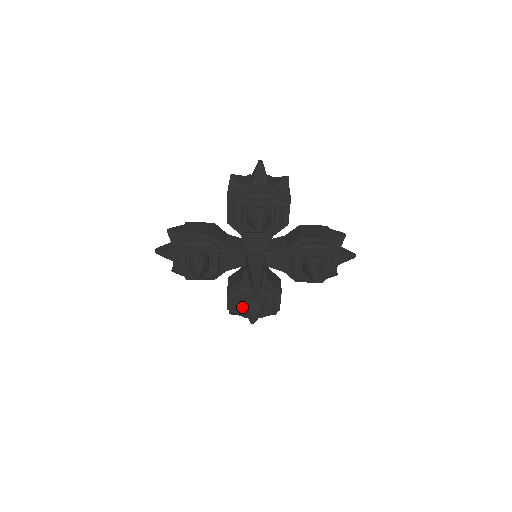
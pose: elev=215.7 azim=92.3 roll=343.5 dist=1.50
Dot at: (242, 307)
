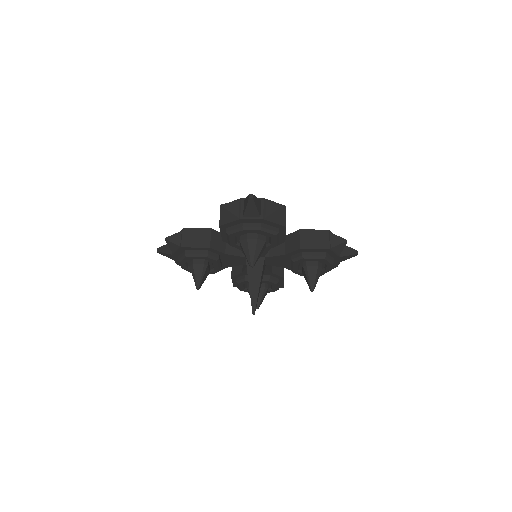
Dot at: occluded
